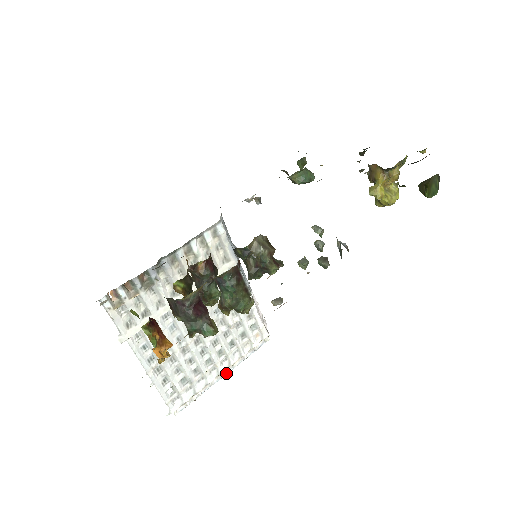
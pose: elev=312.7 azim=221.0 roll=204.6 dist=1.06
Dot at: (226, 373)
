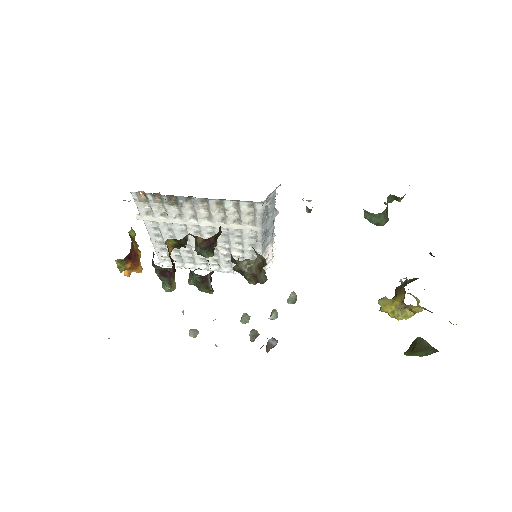
Dot at: (214, 270)
